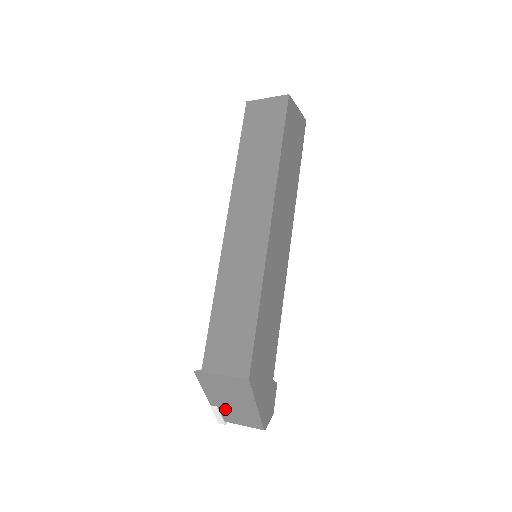
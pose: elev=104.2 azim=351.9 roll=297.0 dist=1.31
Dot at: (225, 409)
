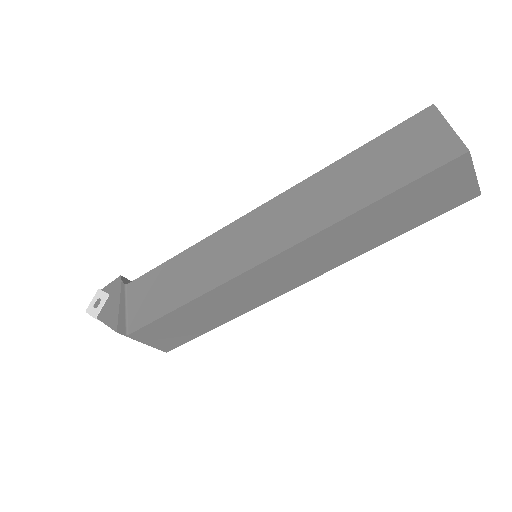
Dot at: occluded
